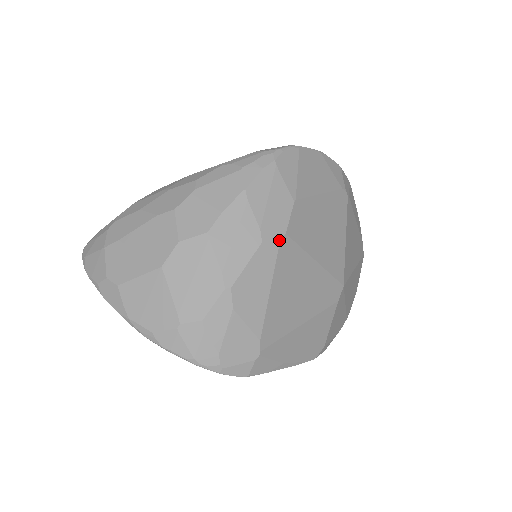
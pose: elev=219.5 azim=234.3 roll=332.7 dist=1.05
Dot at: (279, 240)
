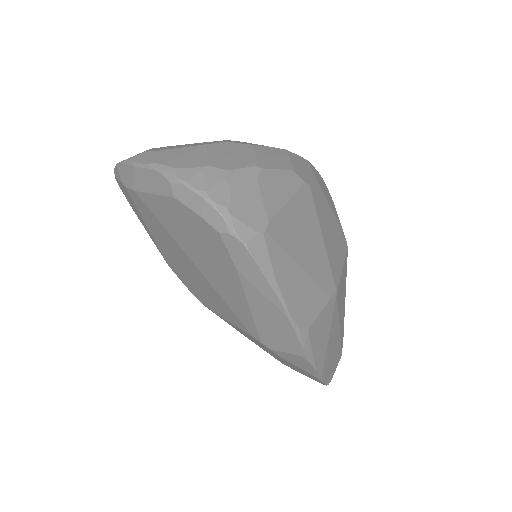
Dot at: (304, 182)
